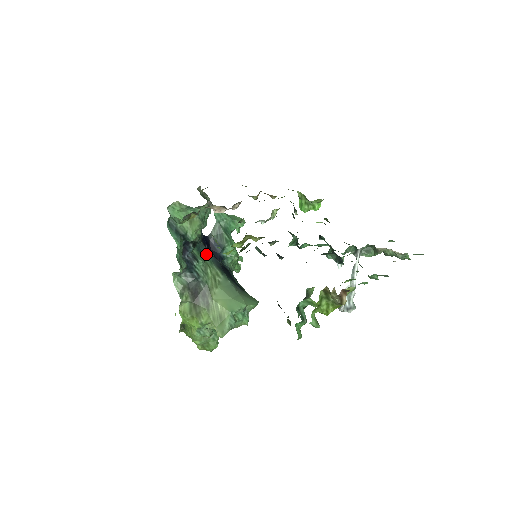
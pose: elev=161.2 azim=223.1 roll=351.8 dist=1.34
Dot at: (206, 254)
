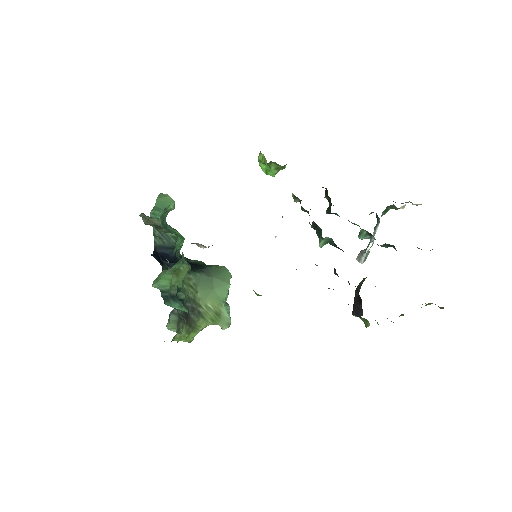
Dot at: occluded
